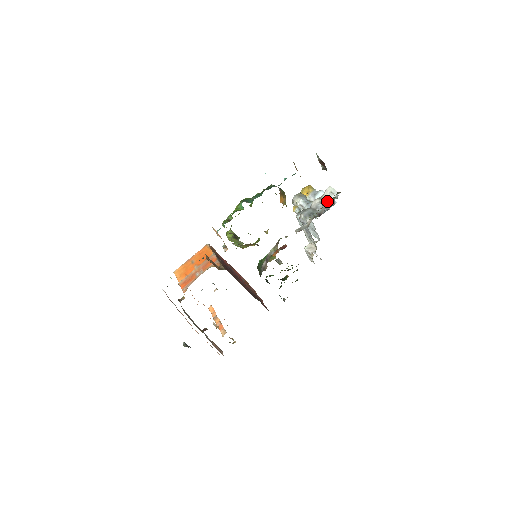
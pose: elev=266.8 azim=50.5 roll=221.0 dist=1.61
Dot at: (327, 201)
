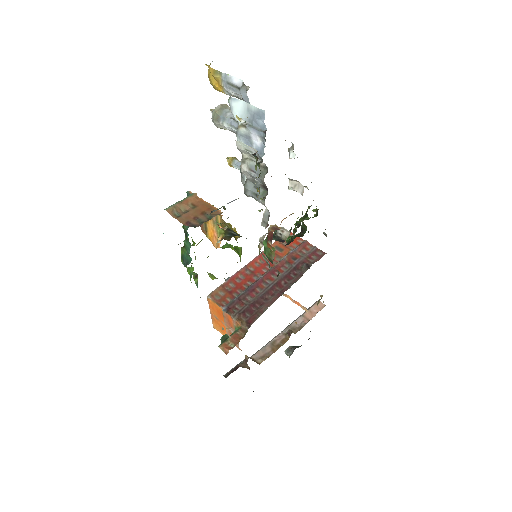
Dot at: (254, 162)
